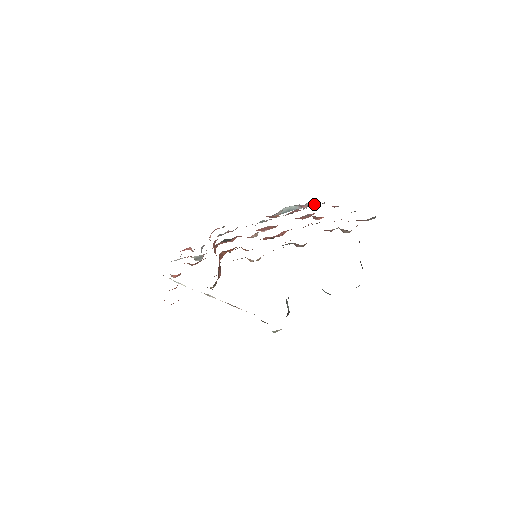
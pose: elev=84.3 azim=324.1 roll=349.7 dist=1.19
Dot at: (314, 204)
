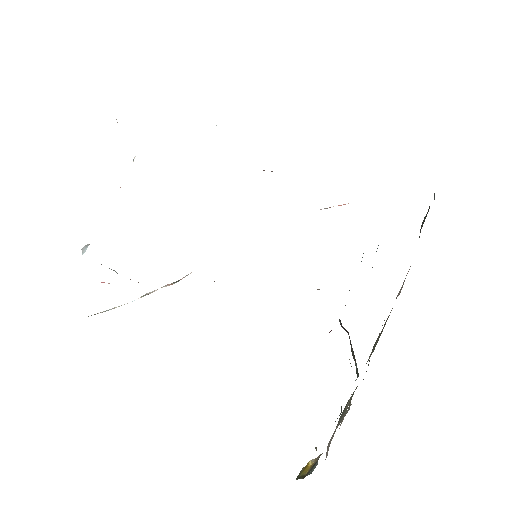
Dot at: occluded
